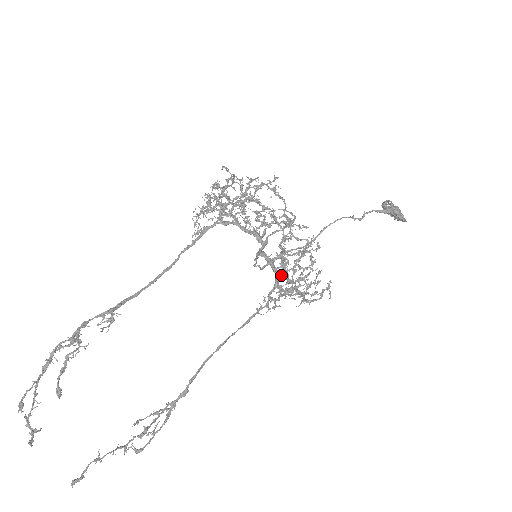
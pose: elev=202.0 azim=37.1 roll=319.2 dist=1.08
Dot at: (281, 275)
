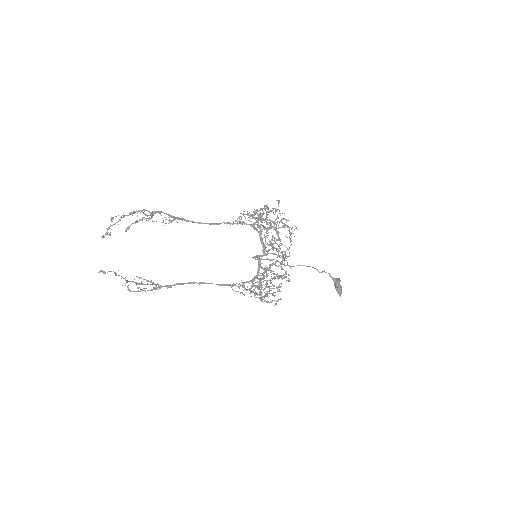
Dot at: occluded
